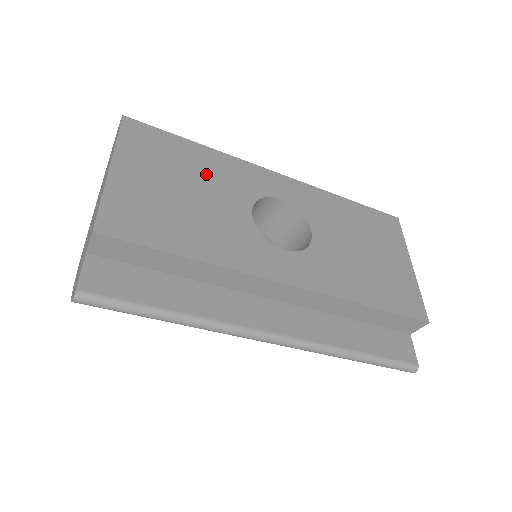
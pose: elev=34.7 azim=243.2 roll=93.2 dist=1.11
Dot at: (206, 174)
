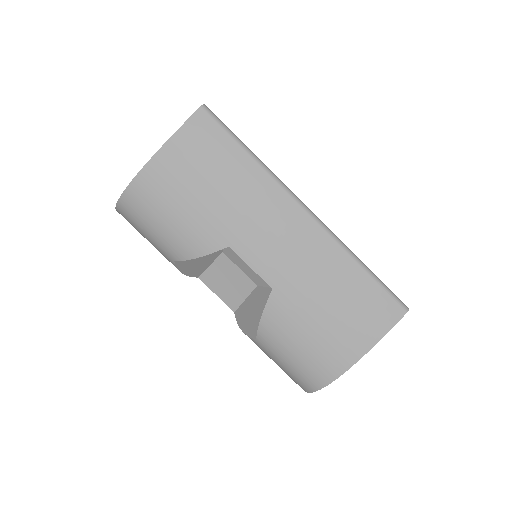
Dot at: occluded
